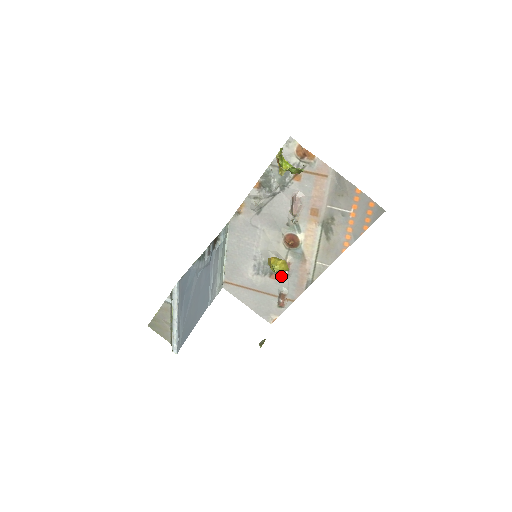
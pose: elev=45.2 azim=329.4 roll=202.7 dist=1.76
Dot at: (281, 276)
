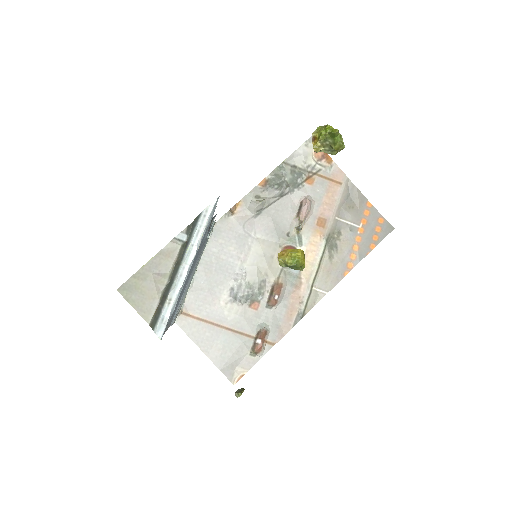
Dot at: (265, 305)
